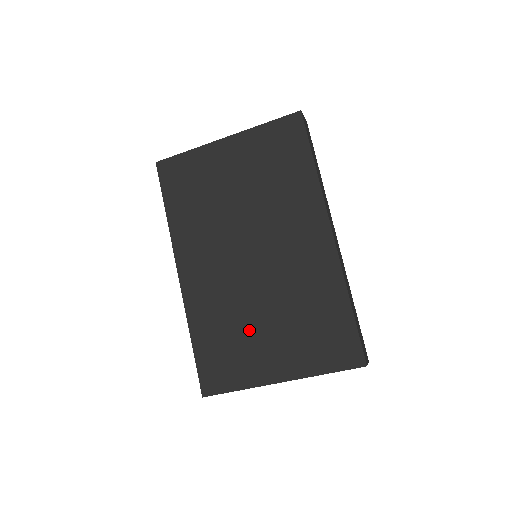
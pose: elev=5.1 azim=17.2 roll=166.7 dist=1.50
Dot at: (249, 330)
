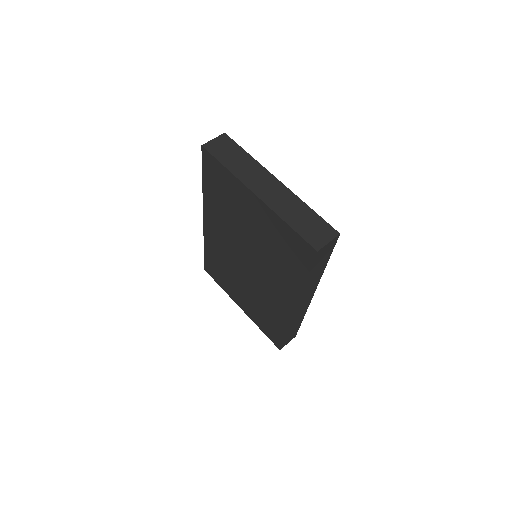
Dot at: (233, 281)
